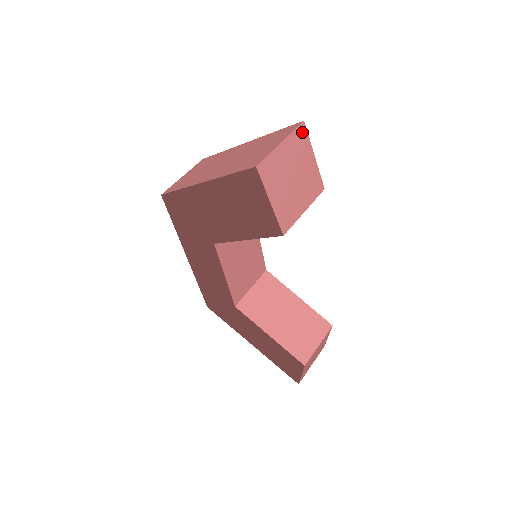
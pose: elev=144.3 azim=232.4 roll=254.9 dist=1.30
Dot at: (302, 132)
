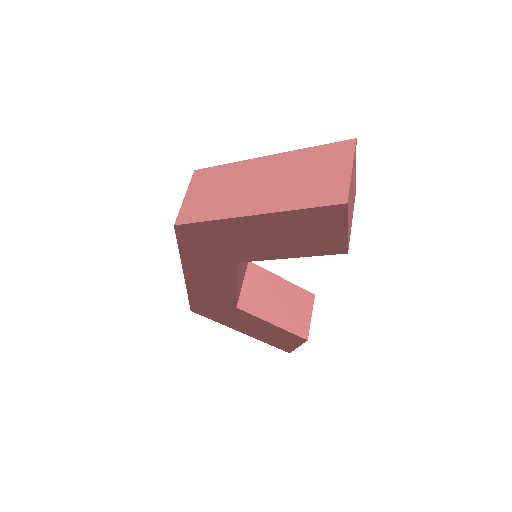
Dot at: (355, 150)
